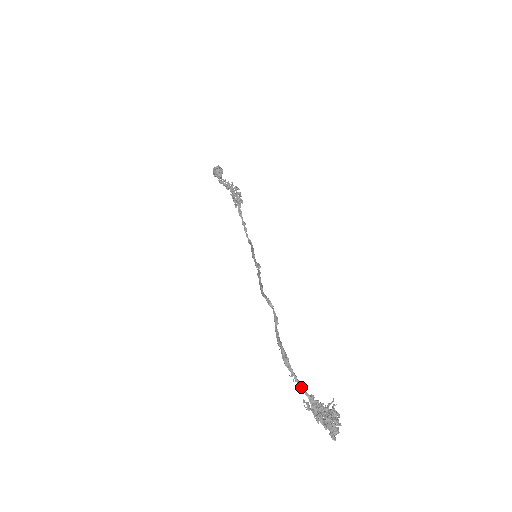
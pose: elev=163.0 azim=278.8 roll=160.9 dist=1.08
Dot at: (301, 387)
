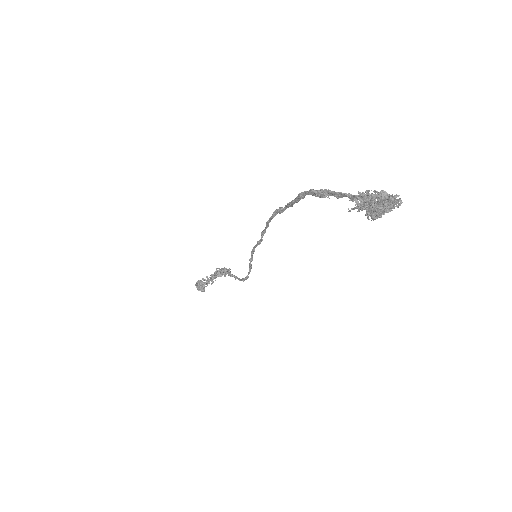
Dot at: (339, 192)
